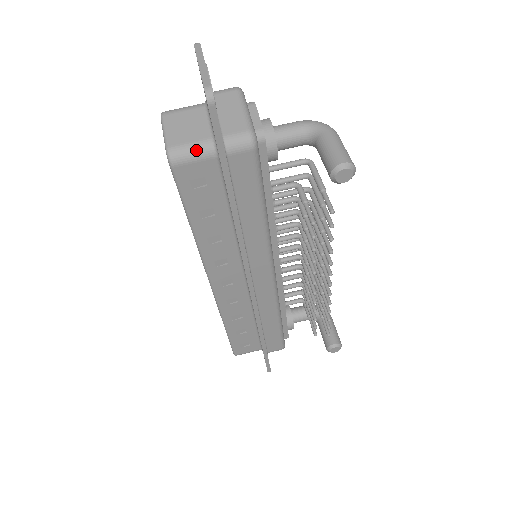
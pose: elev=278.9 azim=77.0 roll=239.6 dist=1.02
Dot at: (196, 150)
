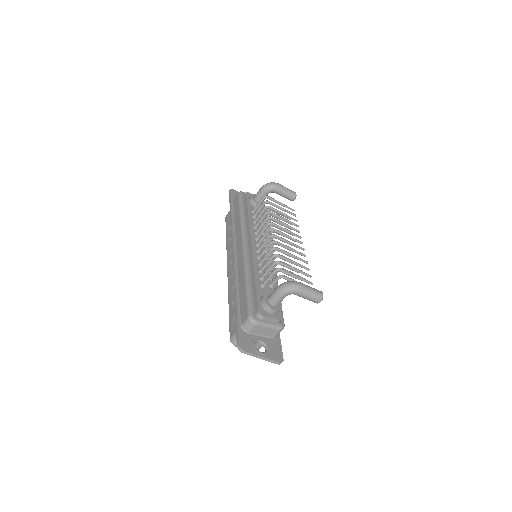
Dot at: occluded
